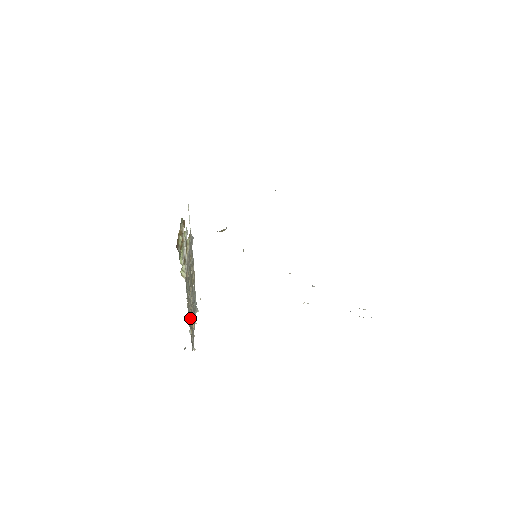
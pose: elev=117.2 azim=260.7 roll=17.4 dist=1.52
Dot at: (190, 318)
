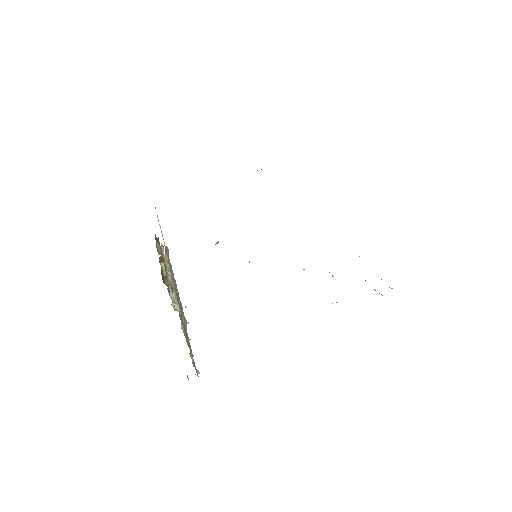
Dot at: occluded
